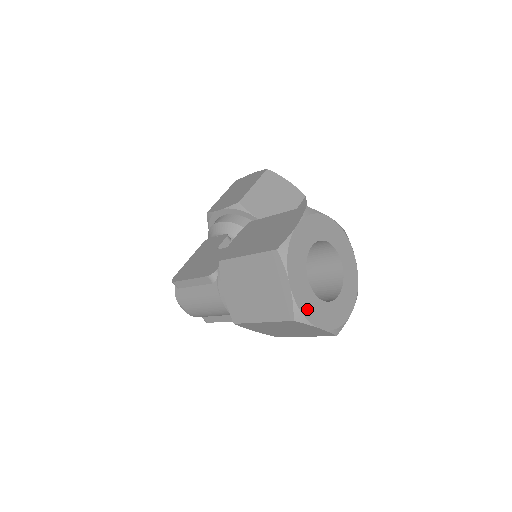
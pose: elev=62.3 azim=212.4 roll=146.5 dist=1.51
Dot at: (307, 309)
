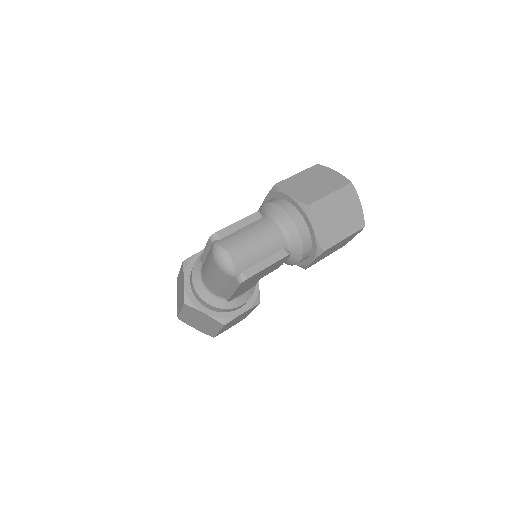
Dot at: occluded
